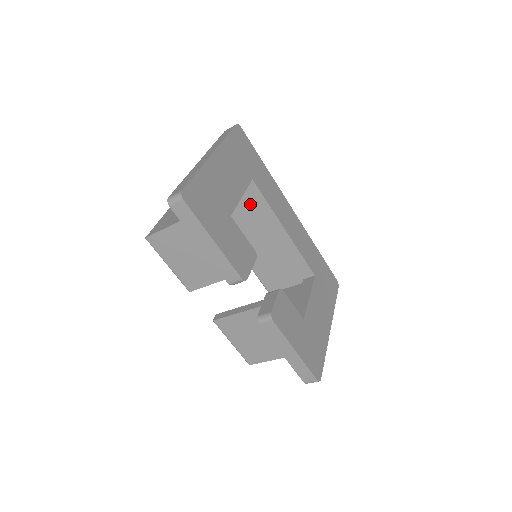
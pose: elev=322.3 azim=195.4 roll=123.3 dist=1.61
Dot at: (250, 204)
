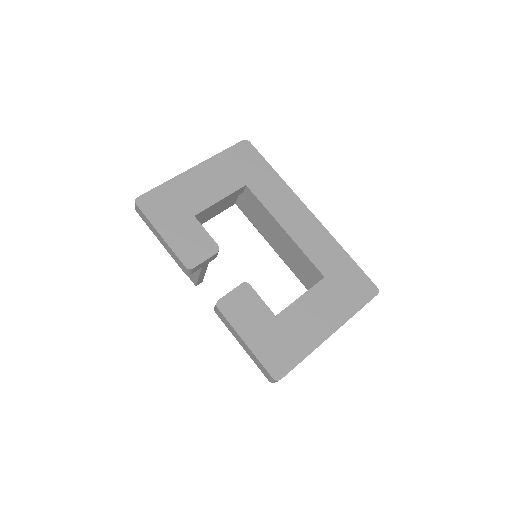
Dot at: occluded
